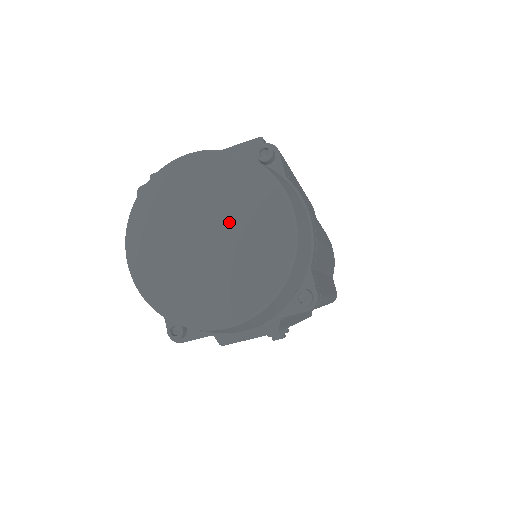
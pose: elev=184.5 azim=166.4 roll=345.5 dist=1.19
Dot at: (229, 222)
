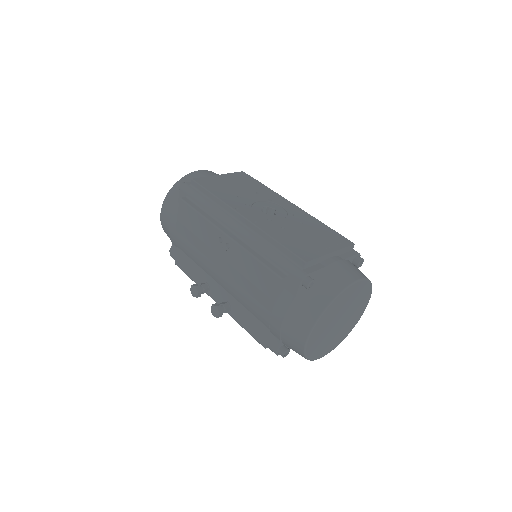
Dot at: (350, 313)
